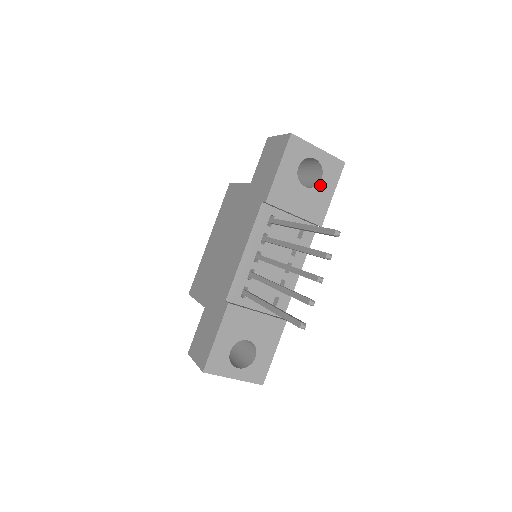
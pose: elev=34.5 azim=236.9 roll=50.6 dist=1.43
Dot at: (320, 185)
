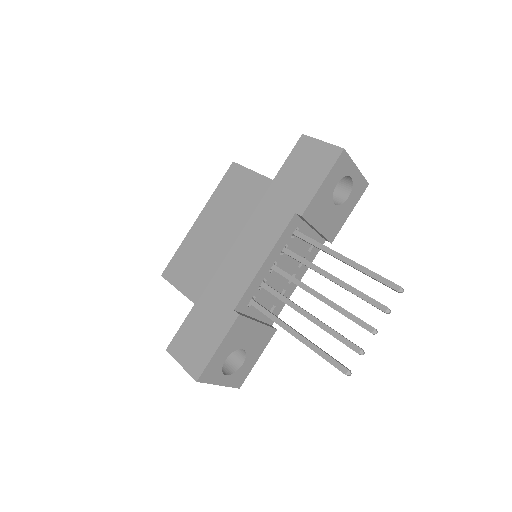
Dot at: (345, 204)
